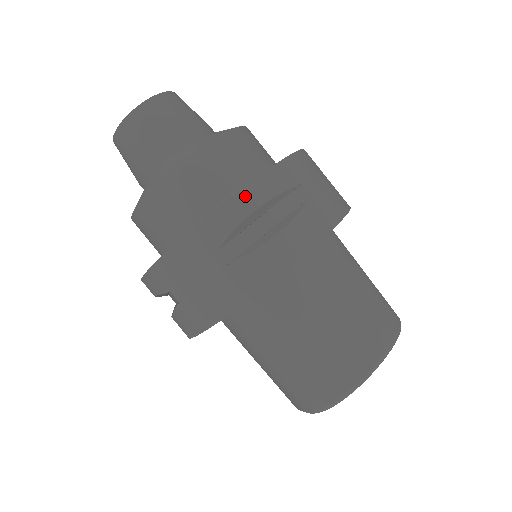
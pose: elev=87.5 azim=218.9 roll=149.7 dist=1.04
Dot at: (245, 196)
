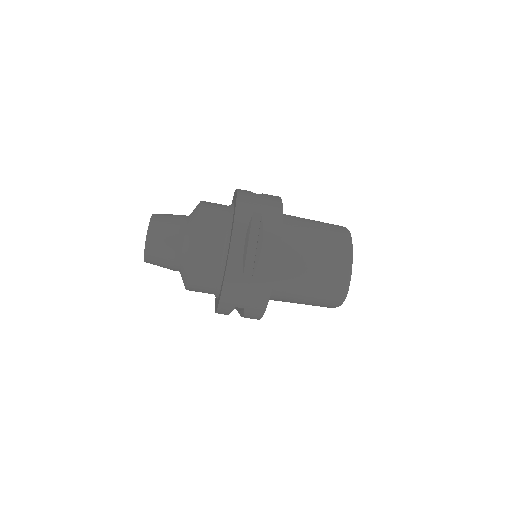
Dot at: (235, 241)
